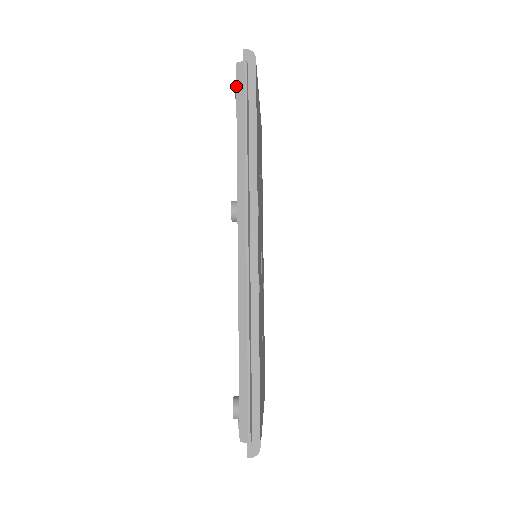
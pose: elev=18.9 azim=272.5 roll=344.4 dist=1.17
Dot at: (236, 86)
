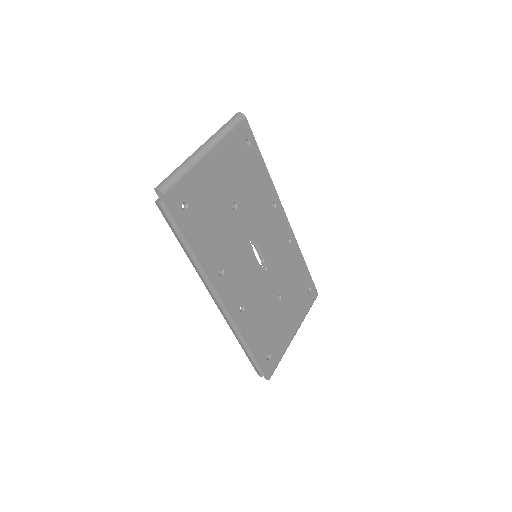
Dot at: (163, 216)
